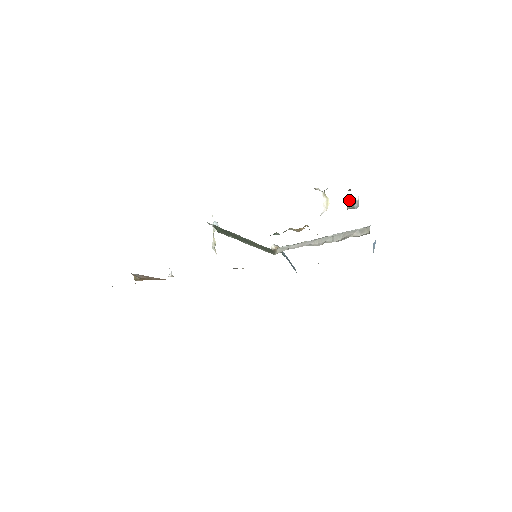
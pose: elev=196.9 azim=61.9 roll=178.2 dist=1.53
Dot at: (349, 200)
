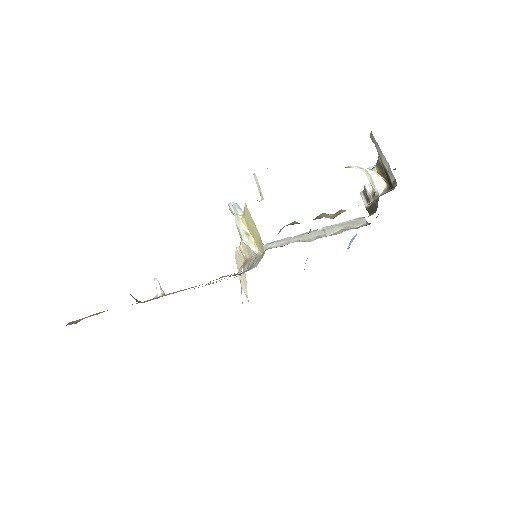
Dot at: occluded
